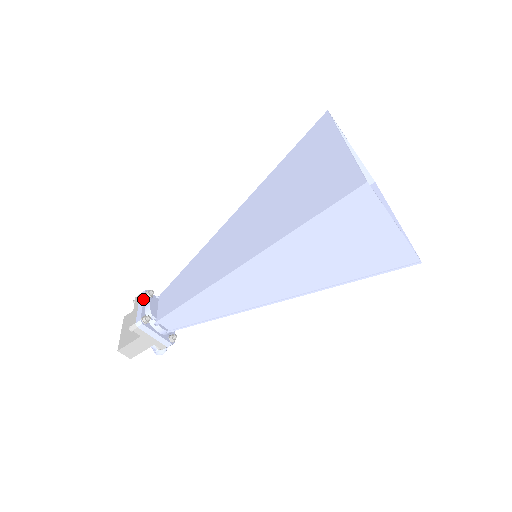
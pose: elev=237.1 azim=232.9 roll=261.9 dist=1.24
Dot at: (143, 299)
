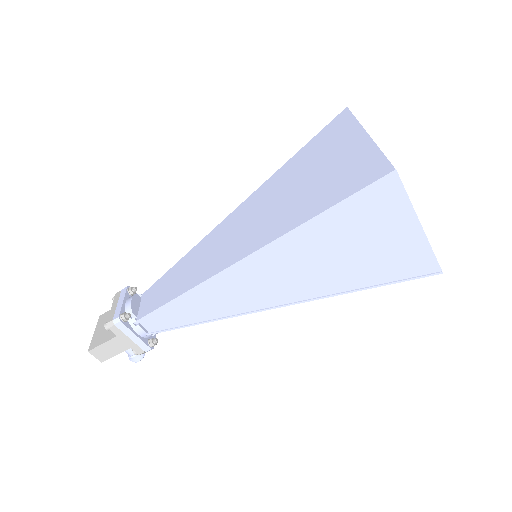
Dot at: (124, 295)
